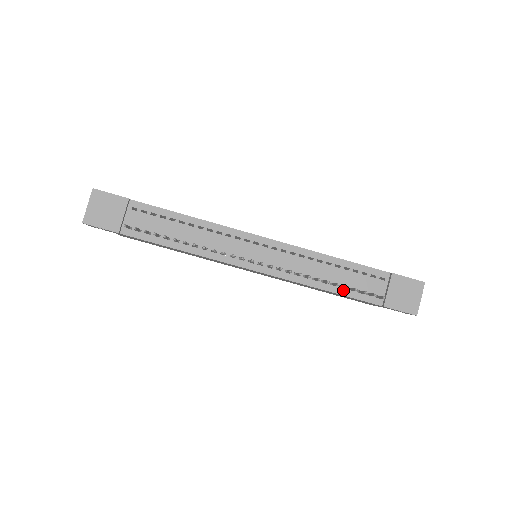
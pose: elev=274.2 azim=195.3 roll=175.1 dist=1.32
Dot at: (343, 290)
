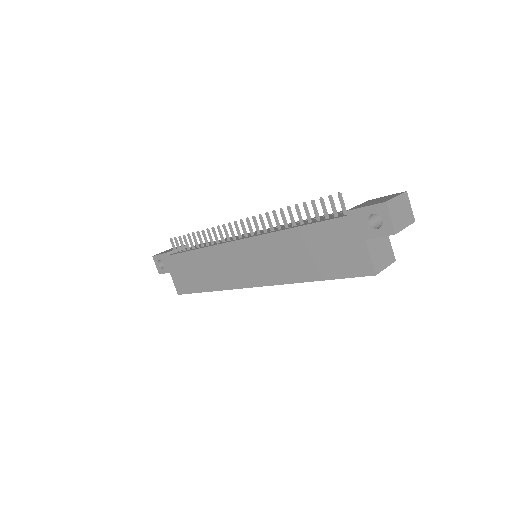
Dot at: (310, 223)
